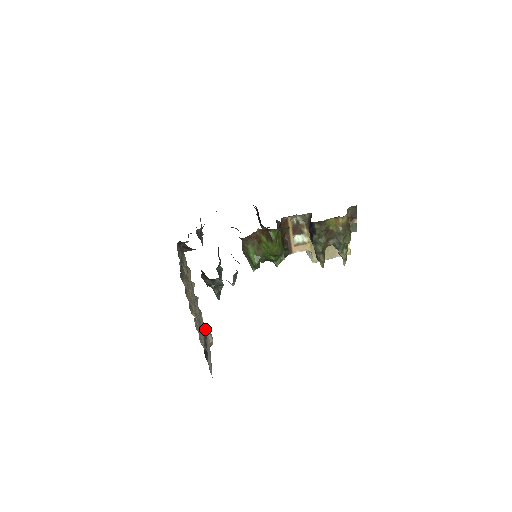
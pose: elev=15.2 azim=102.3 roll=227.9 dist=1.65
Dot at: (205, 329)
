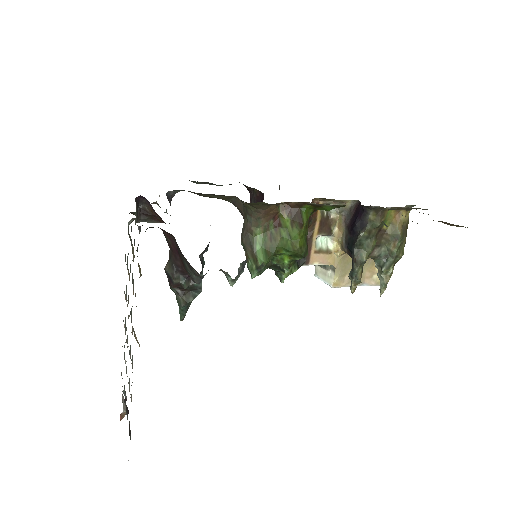
Dot at: occluded
